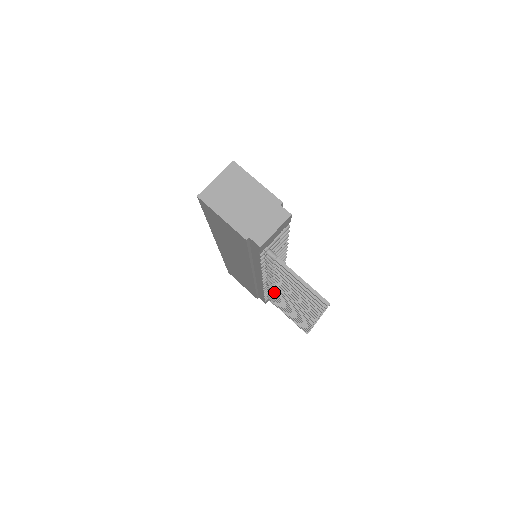
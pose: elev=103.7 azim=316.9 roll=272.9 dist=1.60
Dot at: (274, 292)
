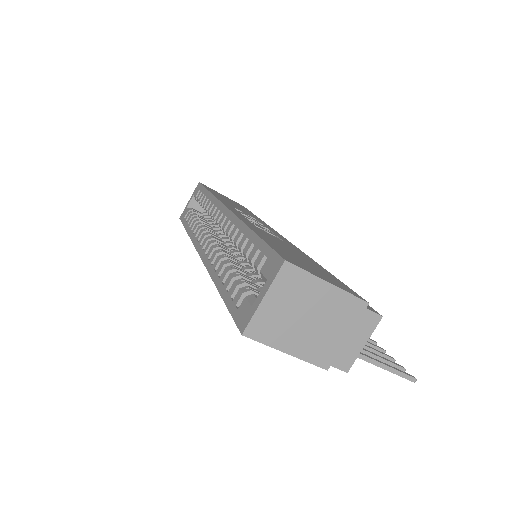
Dot at: occluded
